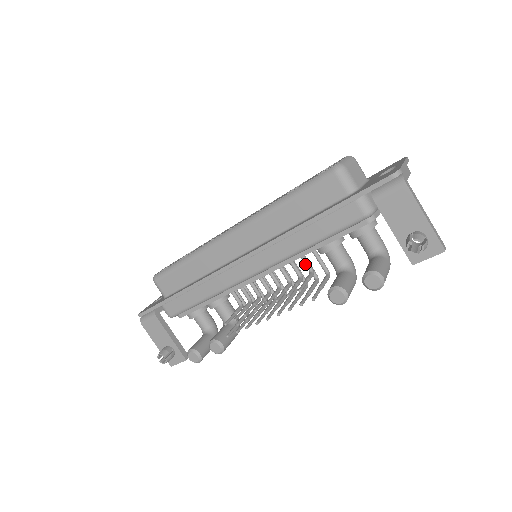
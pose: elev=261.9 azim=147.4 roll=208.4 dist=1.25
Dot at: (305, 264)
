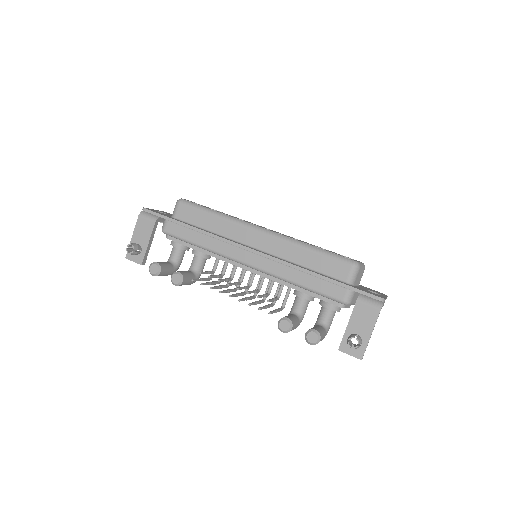
Dot at: (279, 290)
